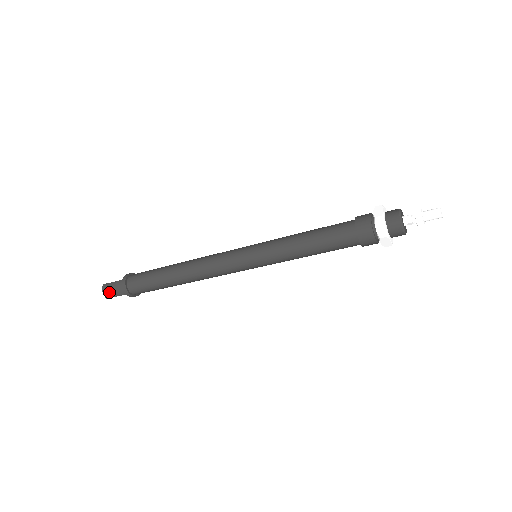
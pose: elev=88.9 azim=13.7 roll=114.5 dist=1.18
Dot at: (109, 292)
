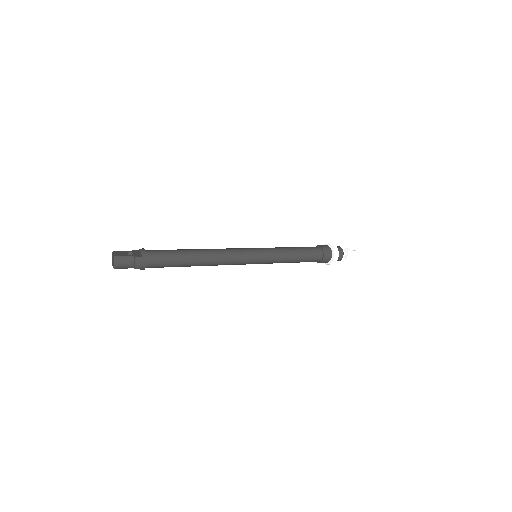
Dot at: (123, 265)
